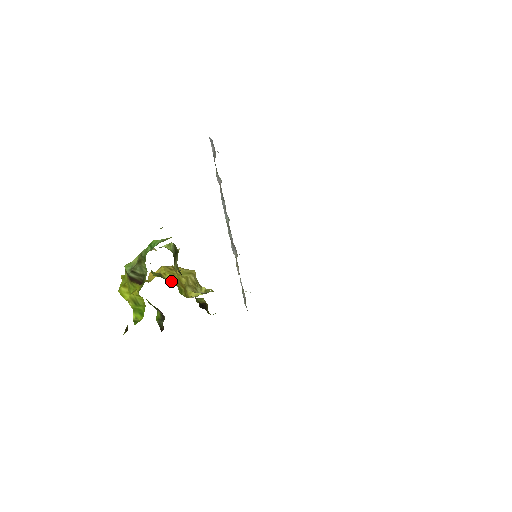
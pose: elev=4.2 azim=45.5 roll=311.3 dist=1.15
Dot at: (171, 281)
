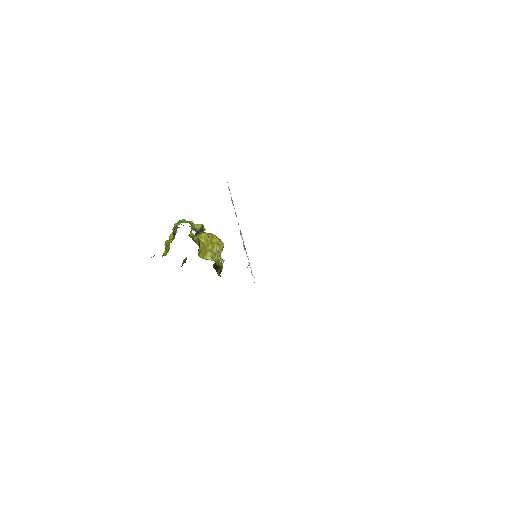
Dot at: (200, 244)
